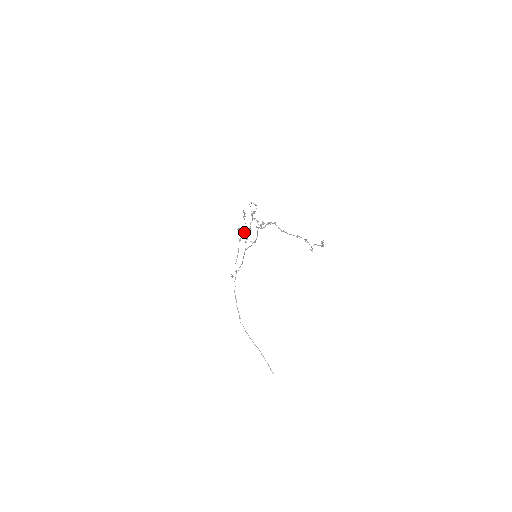
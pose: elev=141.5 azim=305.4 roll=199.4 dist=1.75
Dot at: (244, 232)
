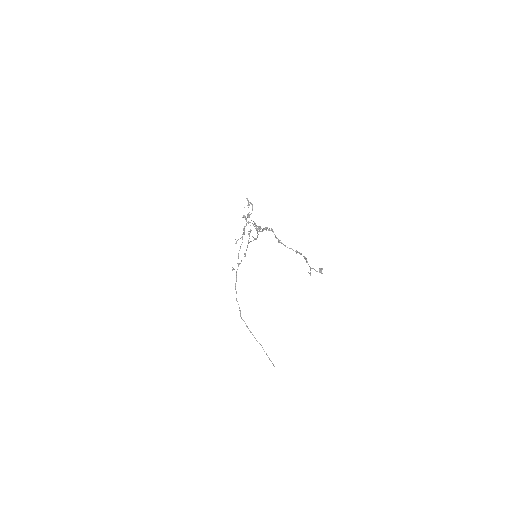
Dot at: occluded
